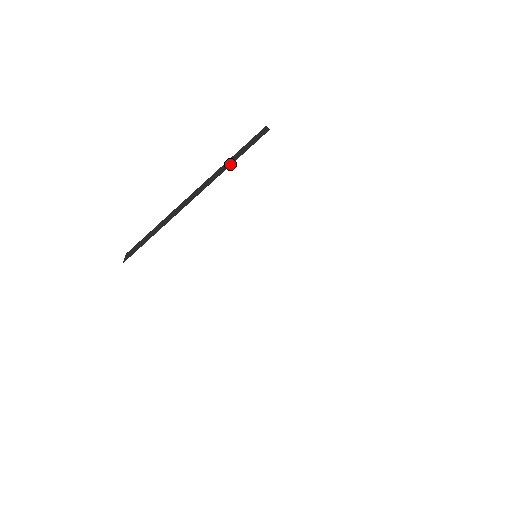
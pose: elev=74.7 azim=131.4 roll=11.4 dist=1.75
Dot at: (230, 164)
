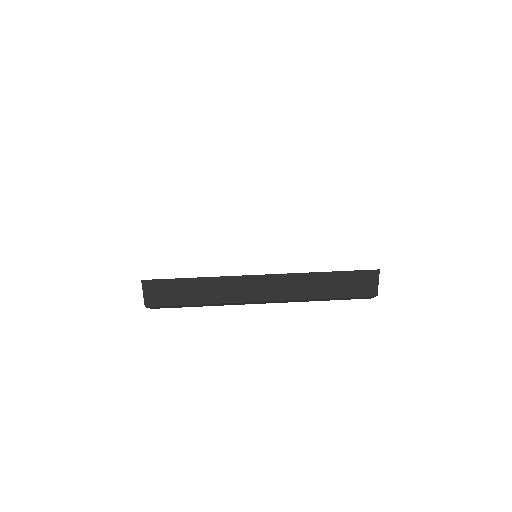
Dot at: occluded
